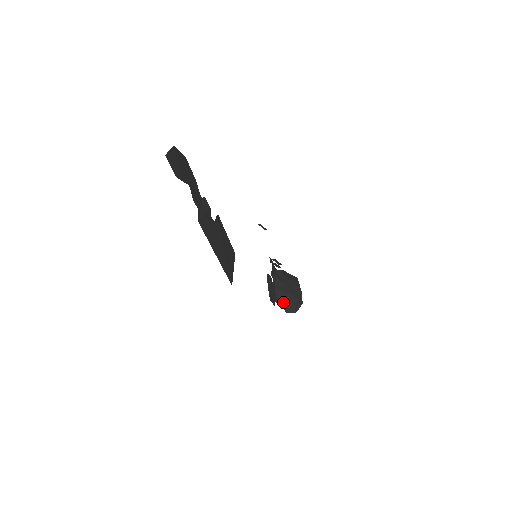
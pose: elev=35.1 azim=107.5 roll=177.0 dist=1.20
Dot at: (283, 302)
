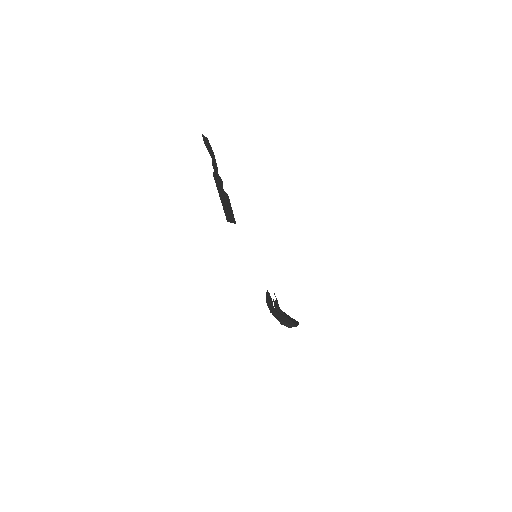
Dot at: (279, 318)
